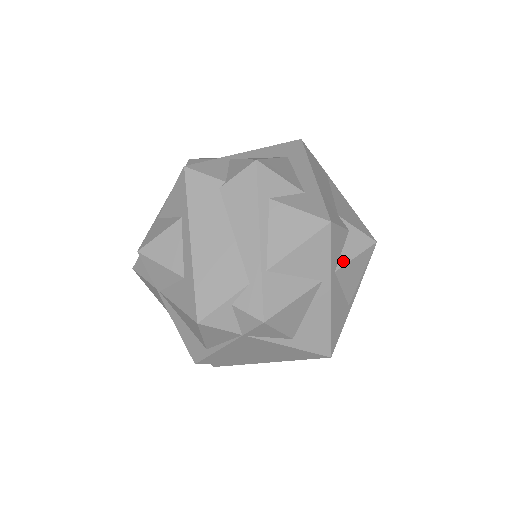
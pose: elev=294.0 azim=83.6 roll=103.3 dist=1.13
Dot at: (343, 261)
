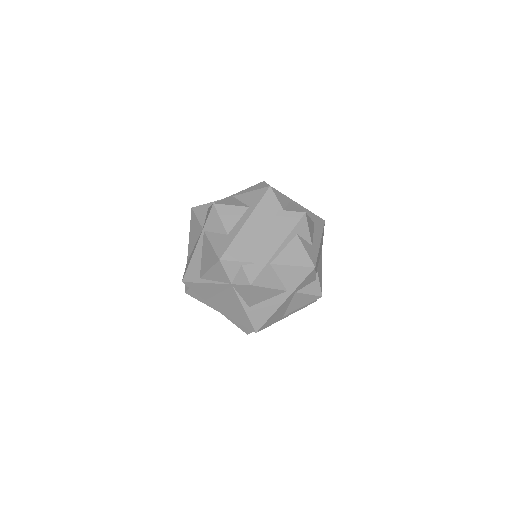
Dot at: (302, 291)
